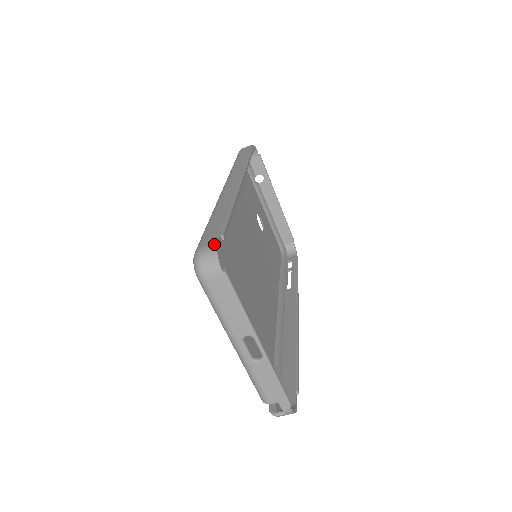
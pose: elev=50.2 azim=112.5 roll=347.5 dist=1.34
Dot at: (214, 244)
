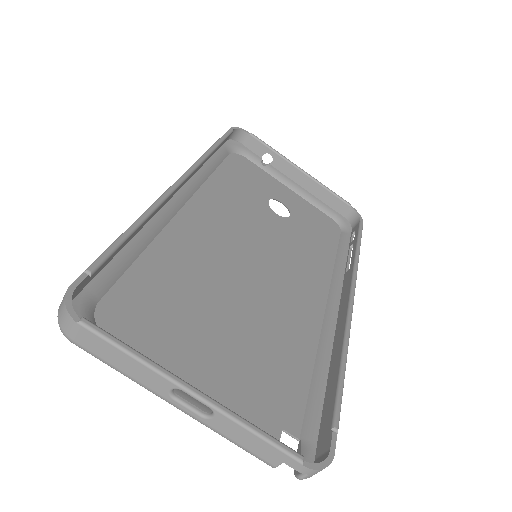
Dot at: occluded
